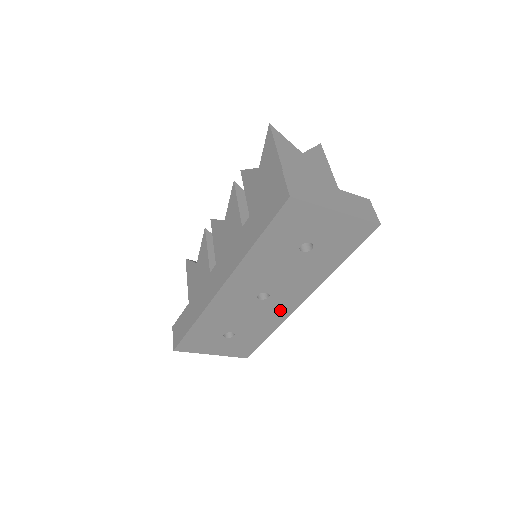
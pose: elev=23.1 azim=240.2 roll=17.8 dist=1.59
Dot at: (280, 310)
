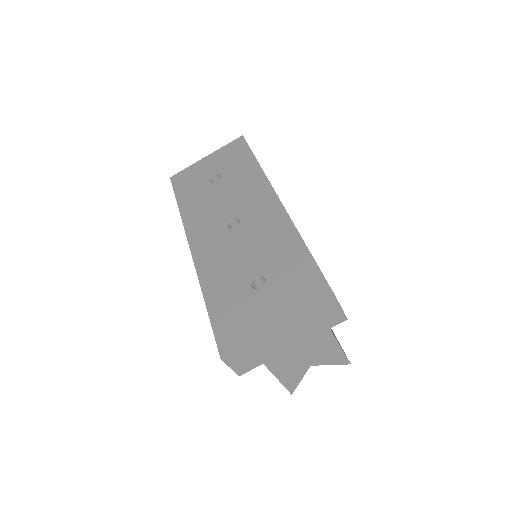
Dot at: (270, 219)
